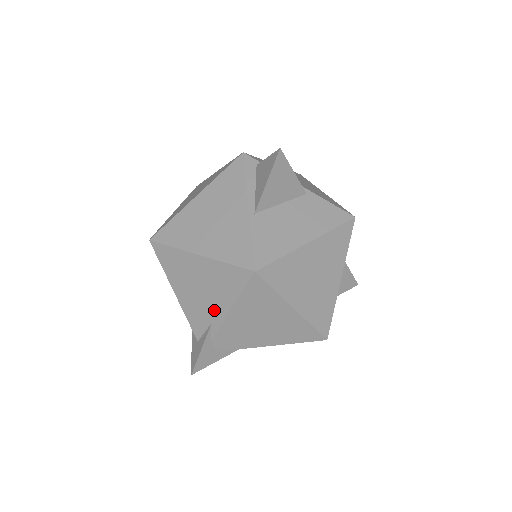
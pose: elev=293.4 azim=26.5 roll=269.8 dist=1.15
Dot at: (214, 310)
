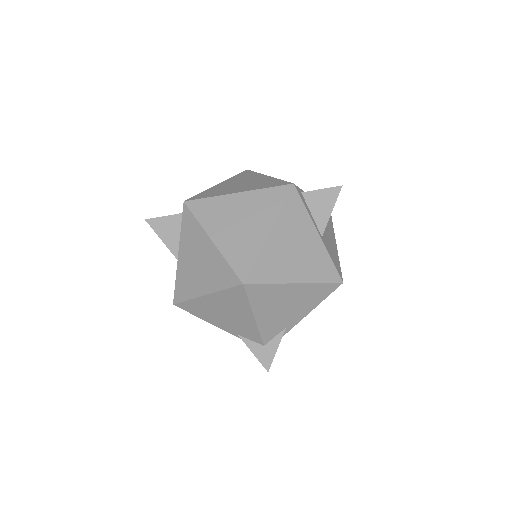
Dot at: (293, 318)
